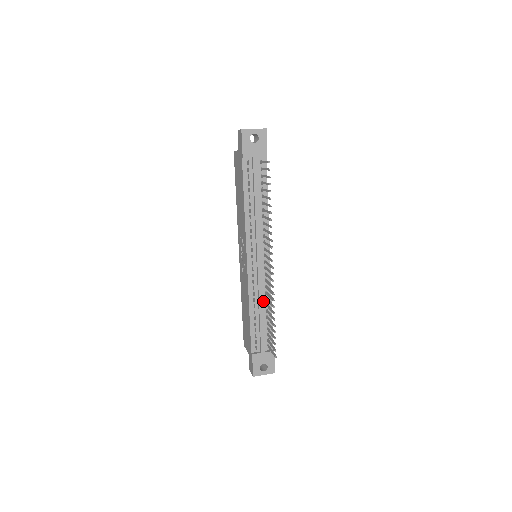
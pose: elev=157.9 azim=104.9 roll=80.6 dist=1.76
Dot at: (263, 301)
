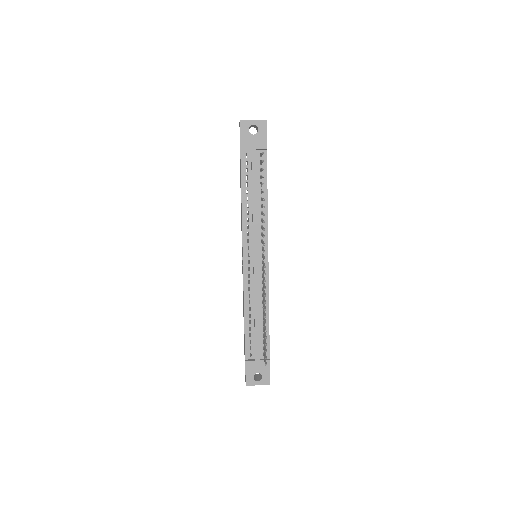
Dot at: (259, 304)
